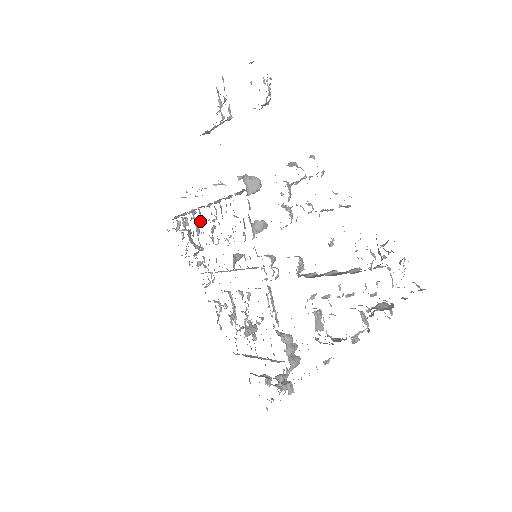
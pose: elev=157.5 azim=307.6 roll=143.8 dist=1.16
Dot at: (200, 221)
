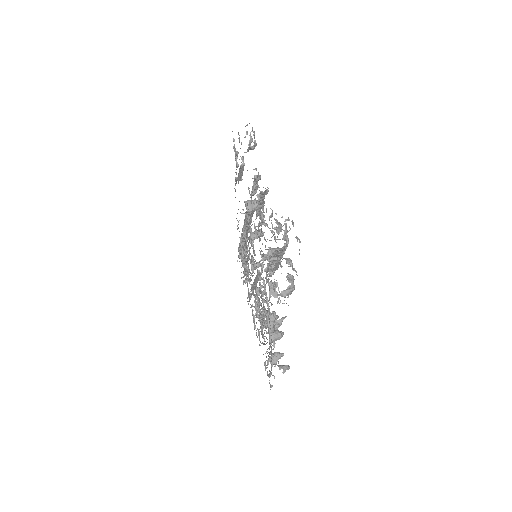
Dot at: (242, 244)
